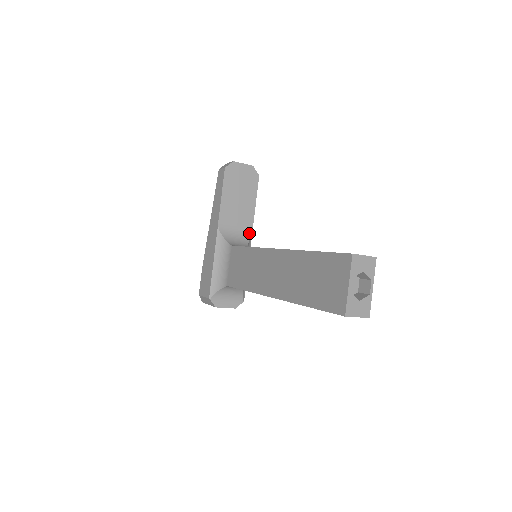
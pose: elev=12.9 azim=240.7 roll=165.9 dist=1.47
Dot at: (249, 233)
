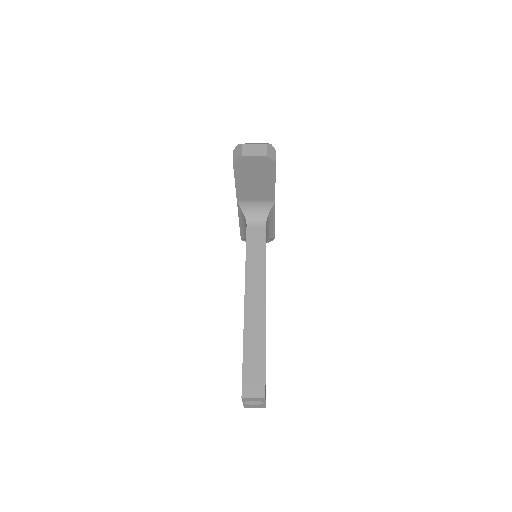
Dot at: (271, 203)
